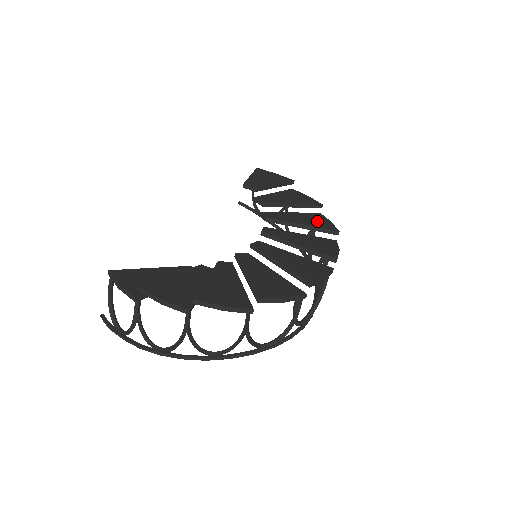
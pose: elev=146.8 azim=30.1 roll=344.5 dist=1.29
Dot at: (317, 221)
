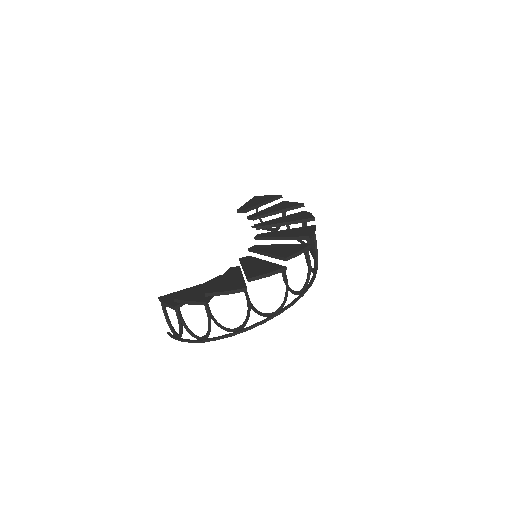
Dot at: (298, 216)
